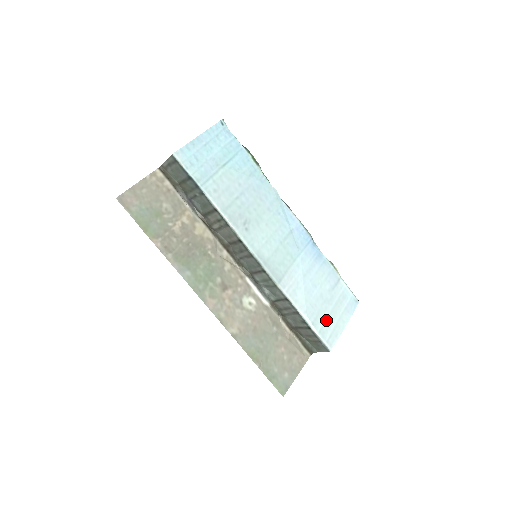
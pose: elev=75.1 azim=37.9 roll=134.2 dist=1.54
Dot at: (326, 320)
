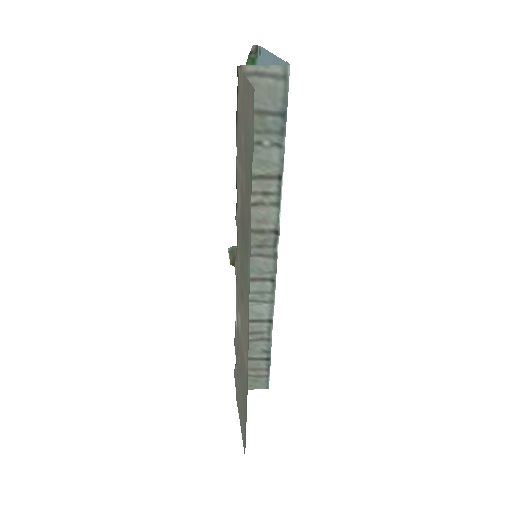
Dot at: occluded
